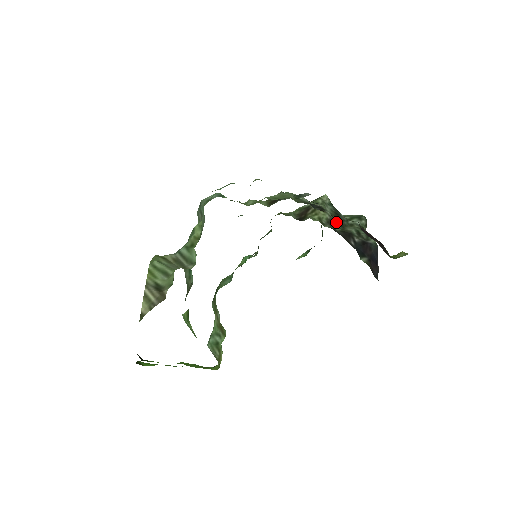
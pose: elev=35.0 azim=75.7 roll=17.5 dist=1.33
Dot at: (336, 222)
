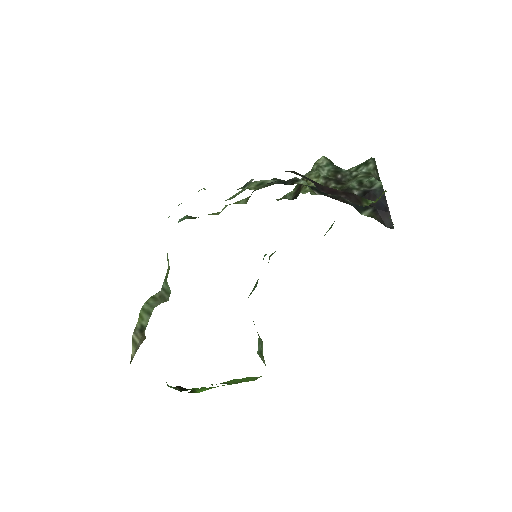
Dot at: (333, 183)
